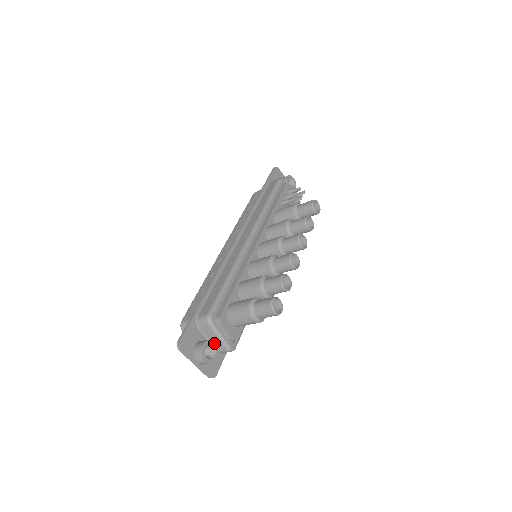
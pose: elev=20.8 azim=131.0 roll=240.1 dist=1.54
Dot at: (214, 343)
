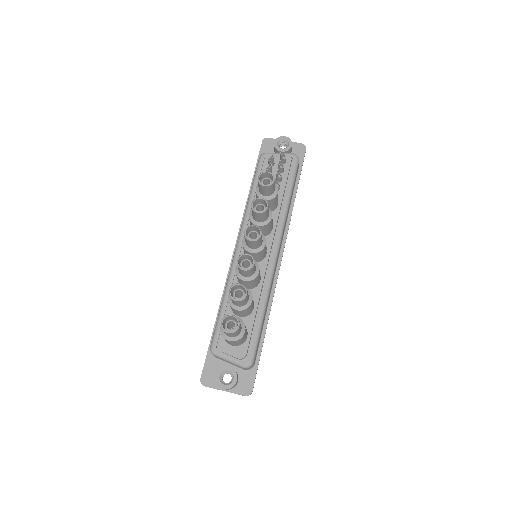
Dot at: (229, 368)
